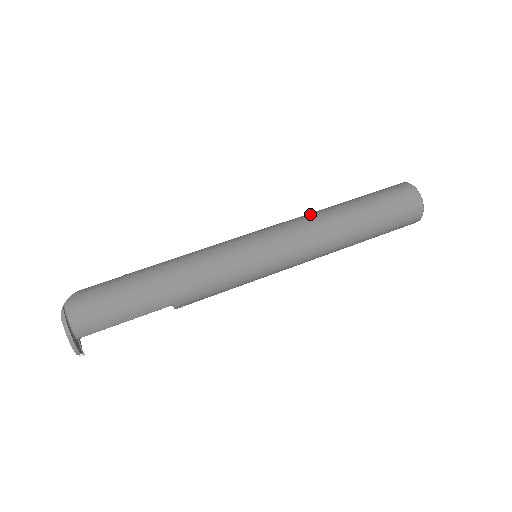
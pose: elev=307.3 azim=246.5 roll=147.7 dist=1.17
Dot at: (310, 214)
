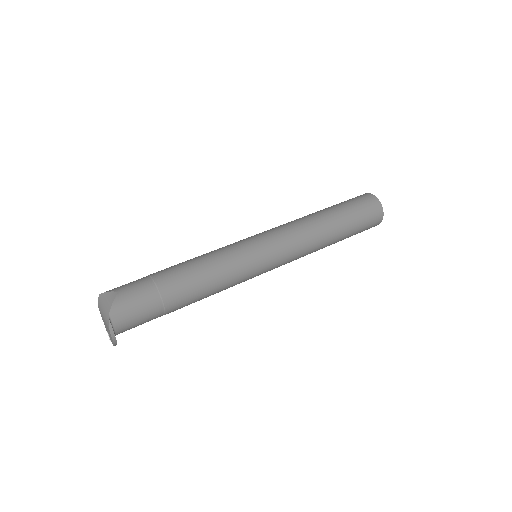
Dot at: (306, 226)
